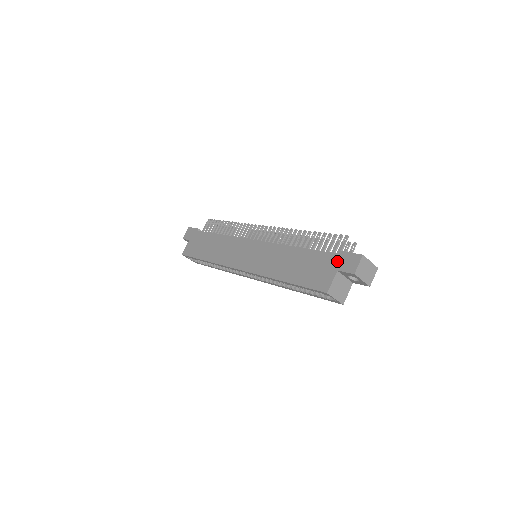
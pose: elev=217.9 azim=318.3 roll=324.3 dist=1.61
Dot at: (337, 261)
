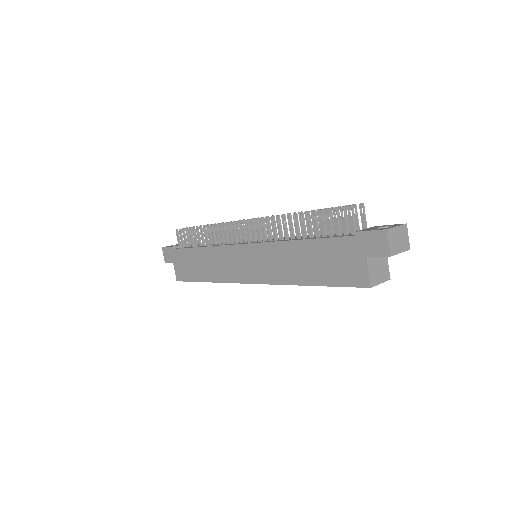
Dot at: (359, 246)
